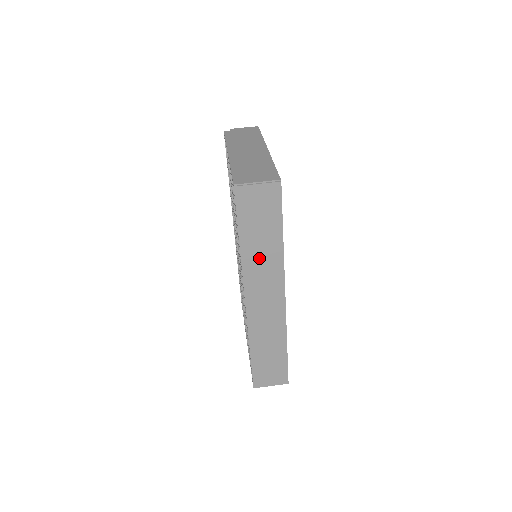
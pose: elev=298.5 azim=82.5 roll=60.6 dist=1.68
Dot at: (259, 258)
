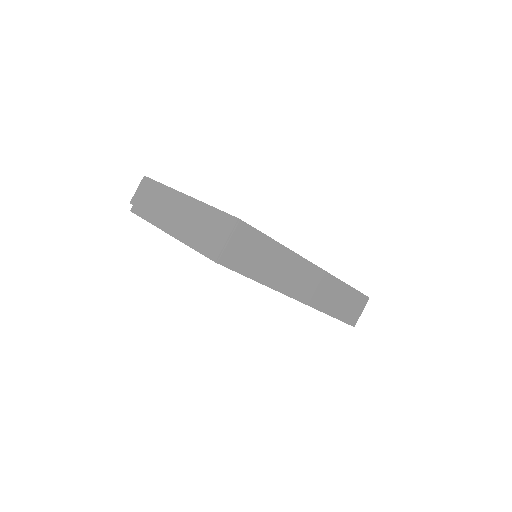
Dot at: (279, 272)
